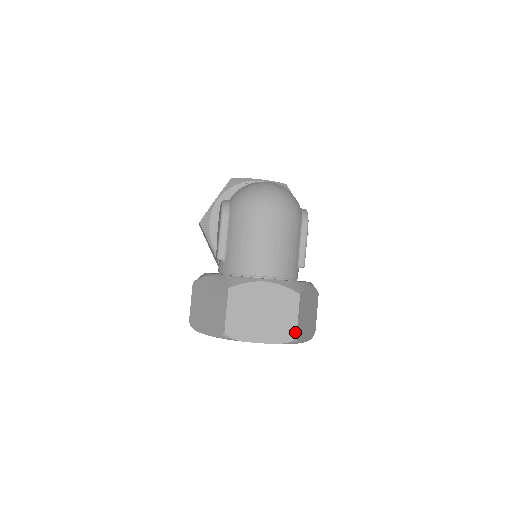
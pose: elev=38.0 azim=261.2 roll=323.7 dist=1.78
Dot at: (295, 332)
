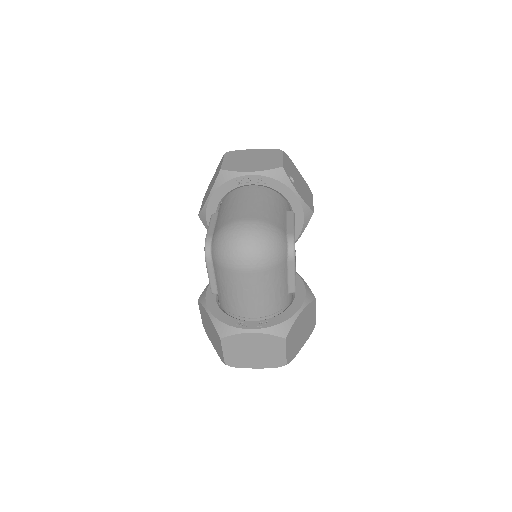
Dot at: (285, 361)
